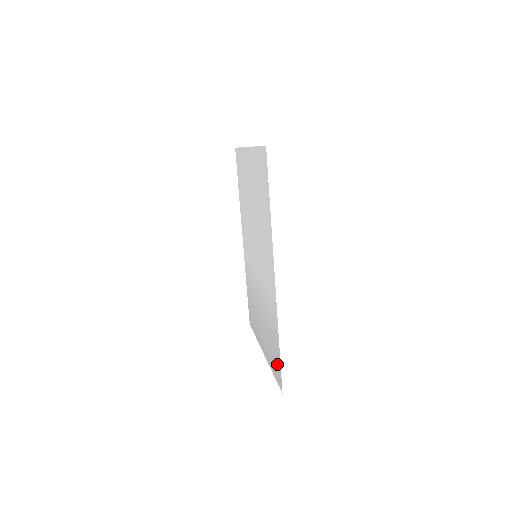
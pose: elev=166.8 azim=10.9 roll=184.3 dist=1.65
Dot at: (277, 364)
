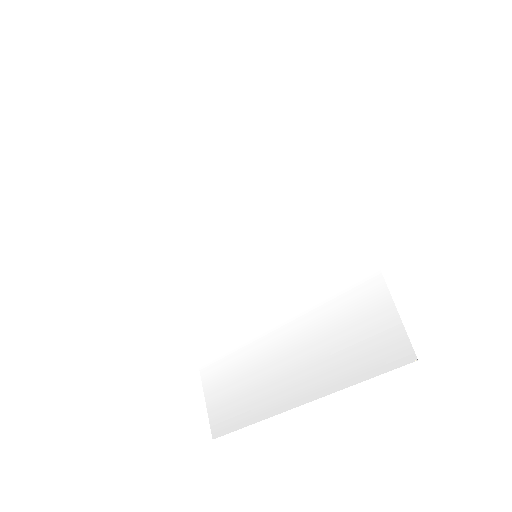
Dot at: (380, 329)
